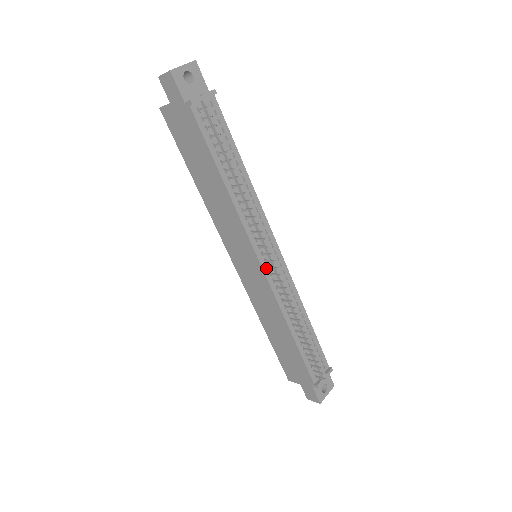
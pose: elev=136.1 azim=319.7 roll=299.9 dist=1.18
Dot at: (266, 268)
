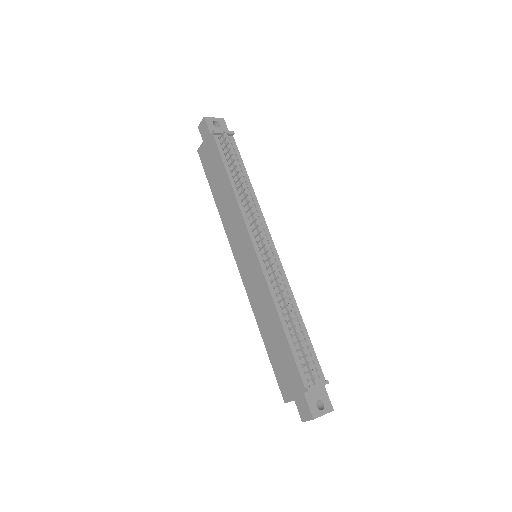
Dot at: (260, 255)
